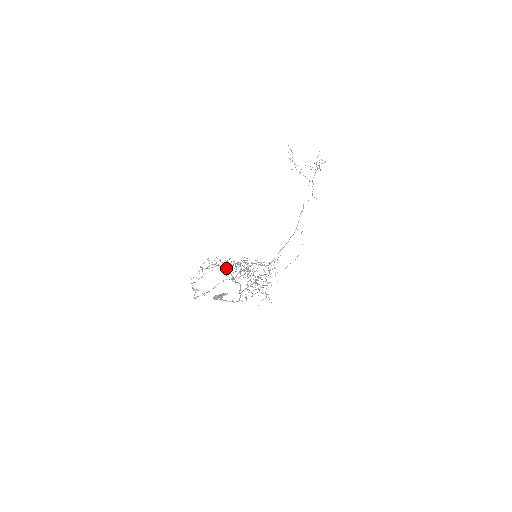
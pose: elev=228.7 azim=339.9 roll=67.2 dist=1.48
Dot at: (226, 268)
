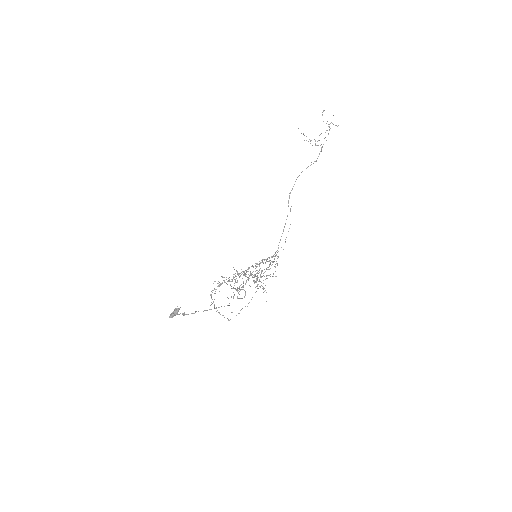
Dot at: occluded
